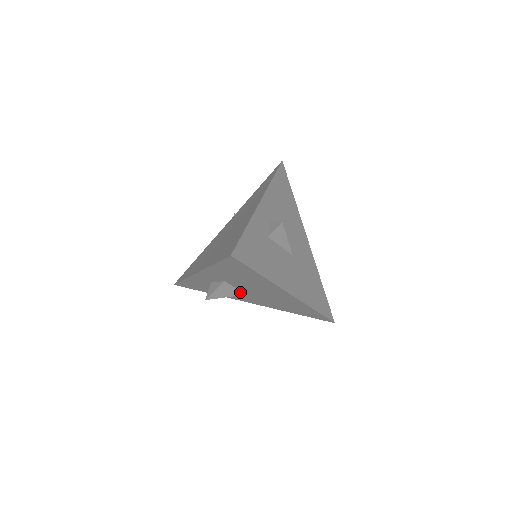
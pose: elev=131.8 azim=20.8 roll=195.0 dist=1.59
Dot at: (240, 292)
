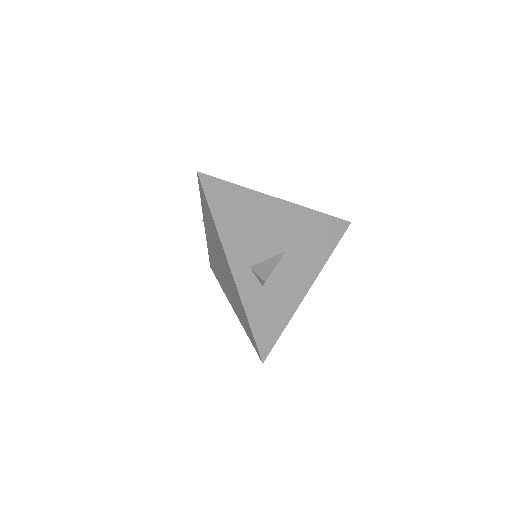
Dot at: occluded
